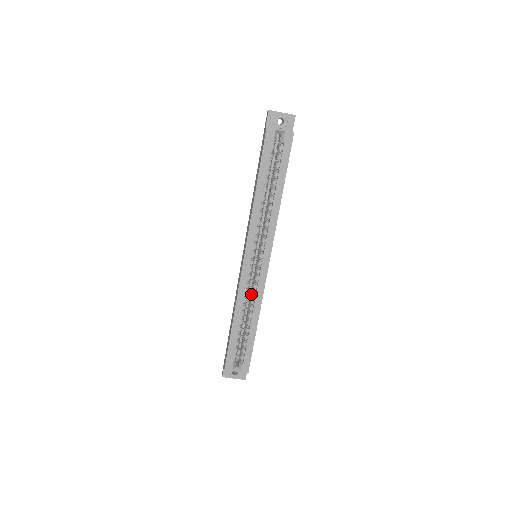
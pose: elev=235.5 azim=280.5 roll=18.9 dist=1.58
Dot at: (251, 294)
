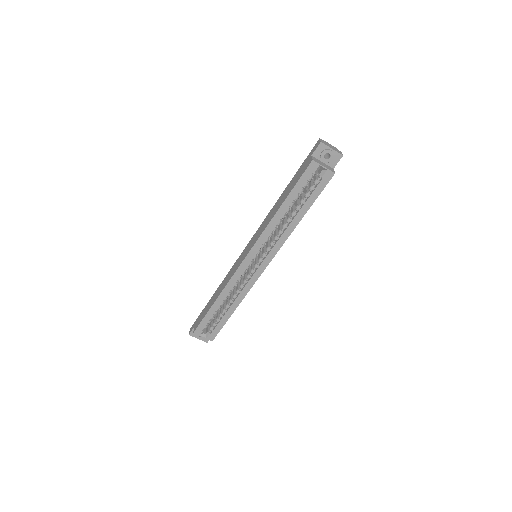
Dot at: (239, 284)
